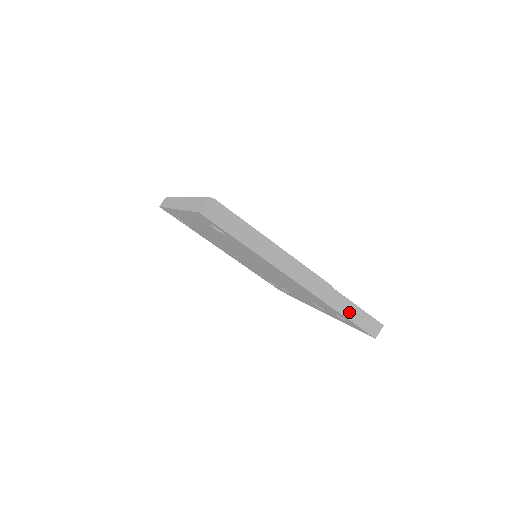
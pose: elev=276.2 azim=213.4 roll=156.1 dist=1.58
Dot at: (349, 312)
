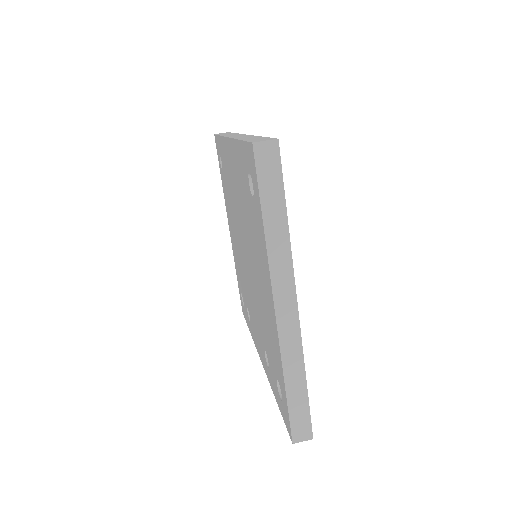
Dot at: (294, 393)
